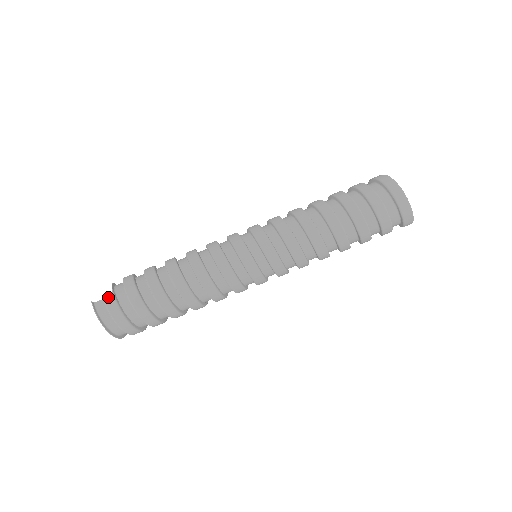
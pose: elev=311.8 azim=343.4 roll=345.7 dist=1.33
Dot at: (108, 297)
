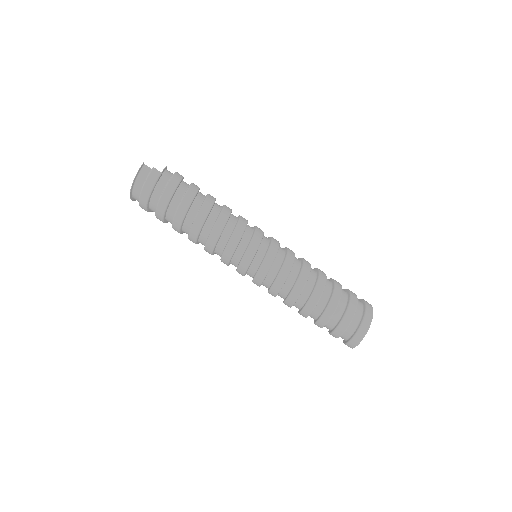
Dot at: (156, 172)
